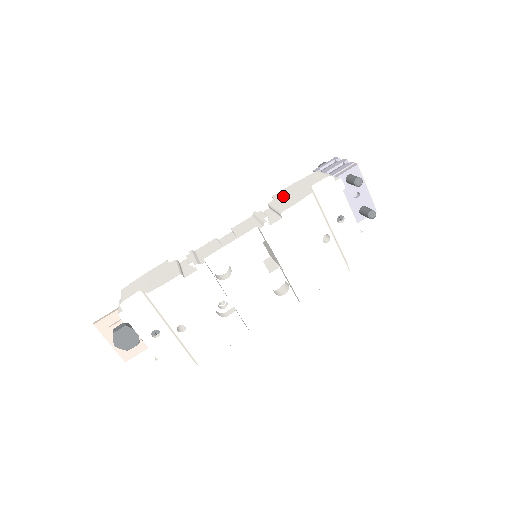
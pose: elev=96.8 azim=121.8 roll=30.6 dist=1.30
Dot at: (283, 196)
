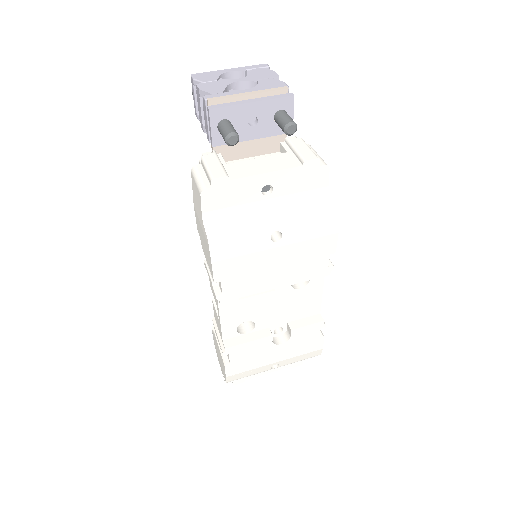
Dot at: (200, 237)
